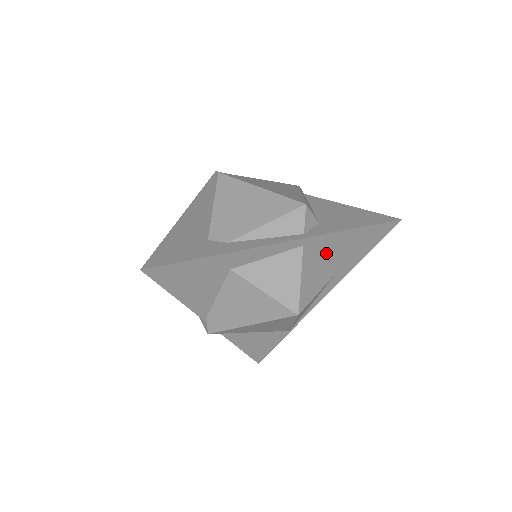
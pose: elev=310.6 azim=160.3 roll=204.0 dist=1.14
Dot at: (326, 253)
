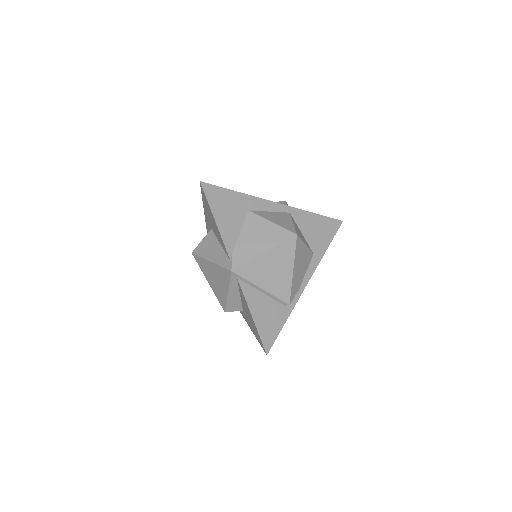
Dot at: (304, 228)
